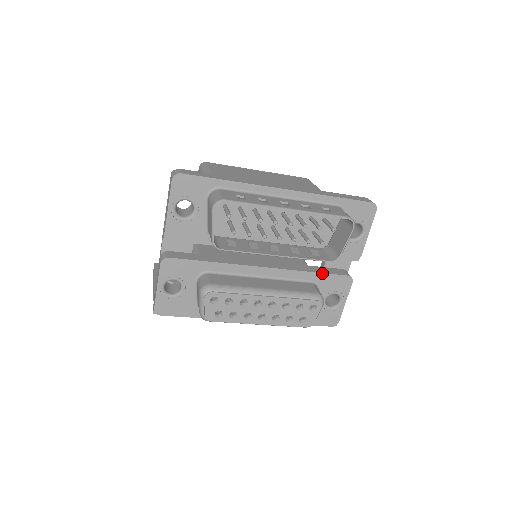
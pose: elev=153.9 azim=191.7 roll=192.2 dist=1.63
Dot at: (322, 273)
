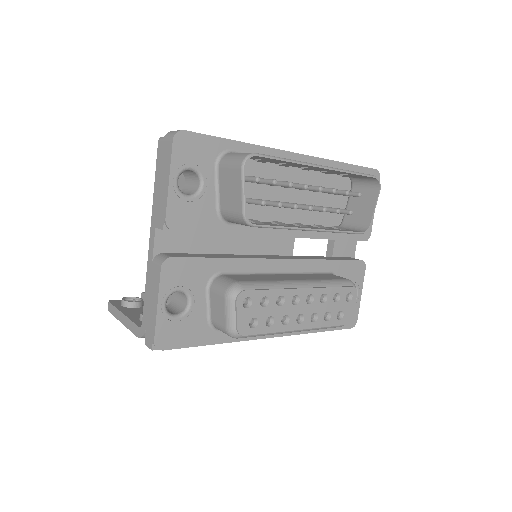
Dot at: (338, 260)
